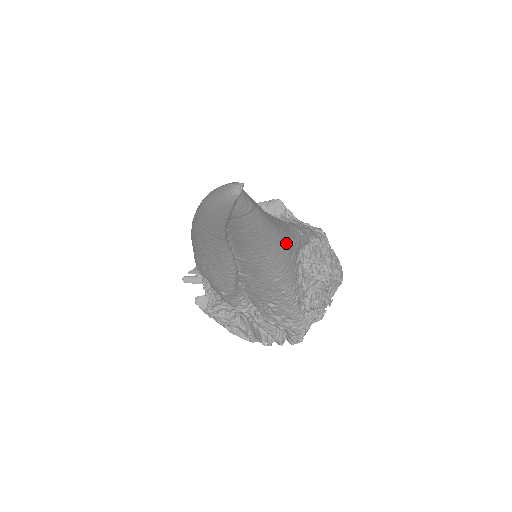
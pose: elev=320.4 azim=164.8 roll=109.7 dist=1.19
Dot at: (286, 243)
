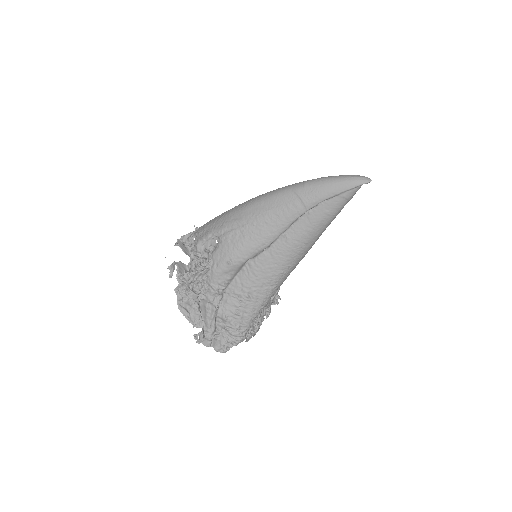
Dot at: occluded
